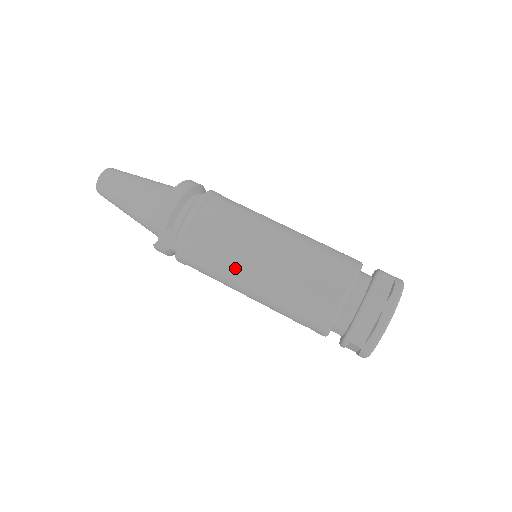
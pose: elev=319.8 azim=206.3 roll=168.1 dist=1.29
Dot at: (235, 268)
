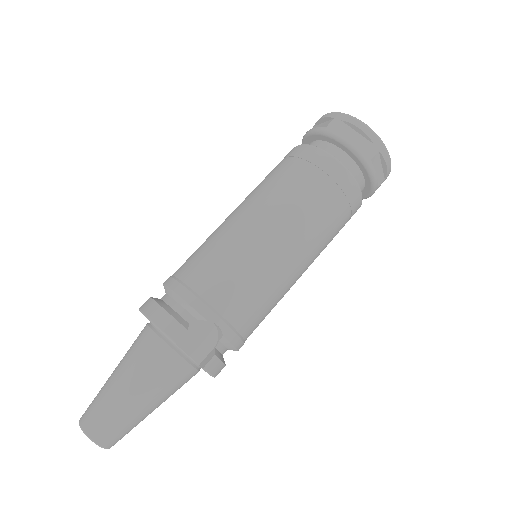
Dot at: (261, 254)
